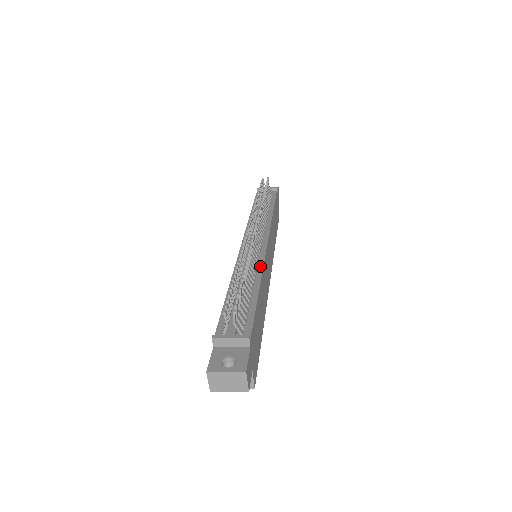
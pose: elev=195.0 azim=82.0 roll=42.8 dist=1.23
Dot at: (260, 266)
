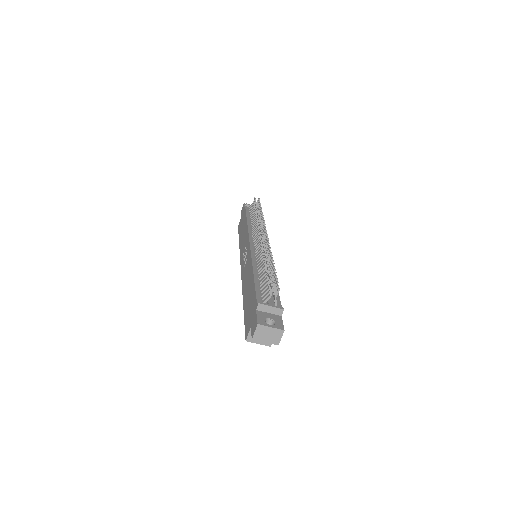
Dot at: occluded
